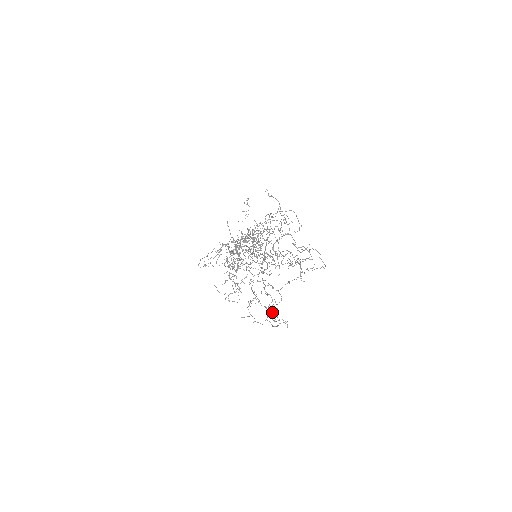
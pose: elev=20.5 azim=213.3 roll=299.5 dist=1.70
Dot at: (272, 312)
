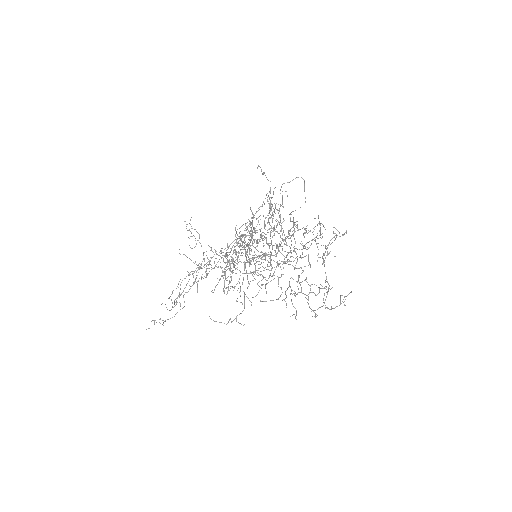
Dot at: (331, 288)
